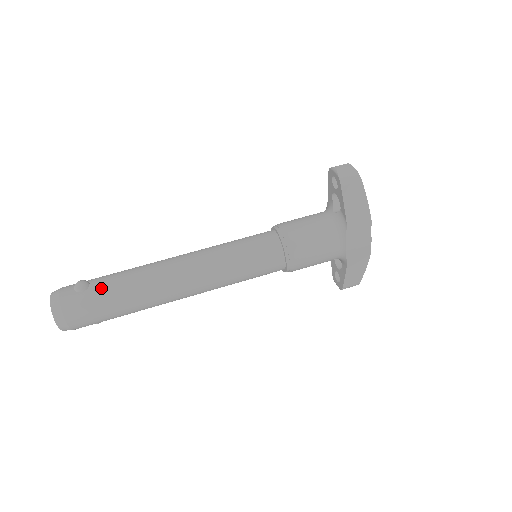
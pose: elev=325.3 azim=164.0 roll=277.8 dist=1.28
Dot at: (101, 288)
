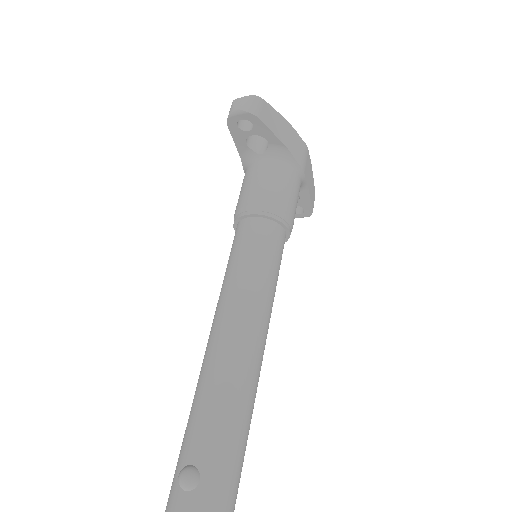
Dot at: (209, 450)
